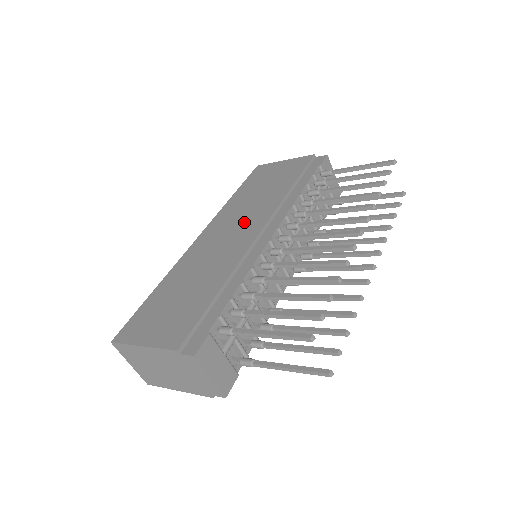
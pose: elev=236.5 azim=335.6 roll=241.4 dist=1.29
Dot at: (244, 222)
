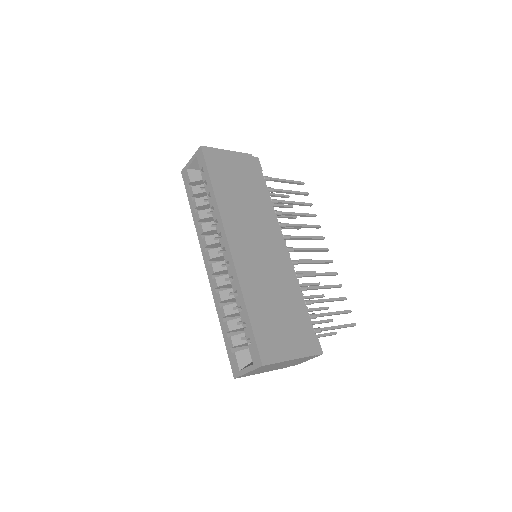
Dot at: (259, 233)
